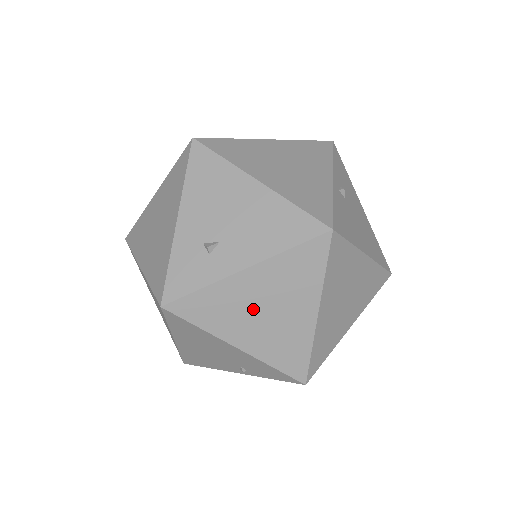
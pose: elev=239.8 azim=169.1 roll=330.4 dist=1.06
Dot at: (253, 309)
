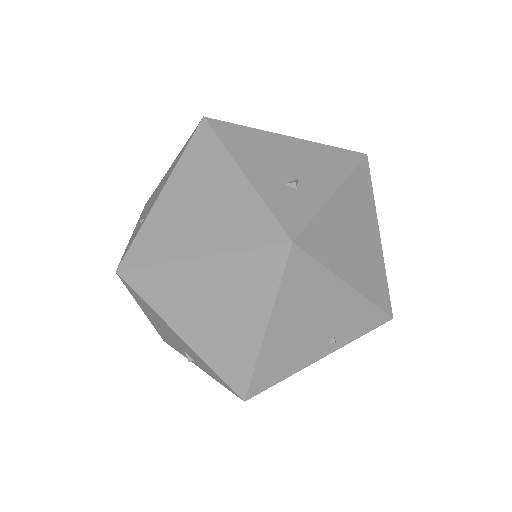
Dot at: (348, 236)
